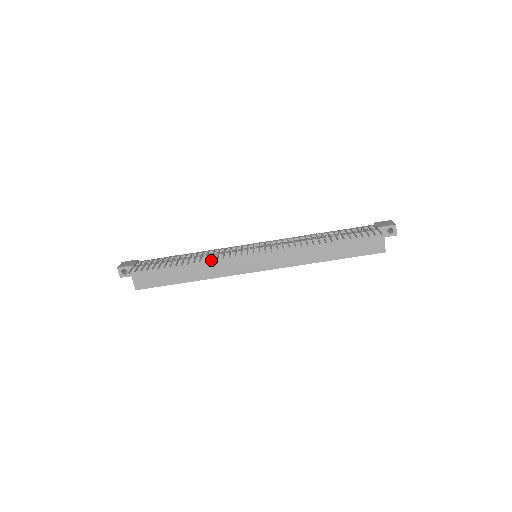
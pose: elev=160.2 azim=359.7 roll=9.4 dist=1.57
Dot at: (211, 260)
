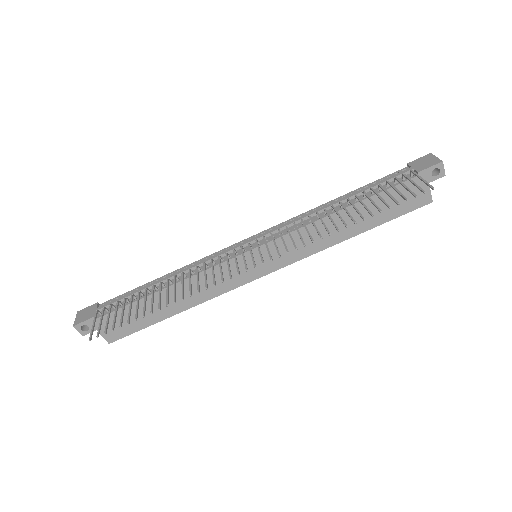
Dot at: (198, 292)
